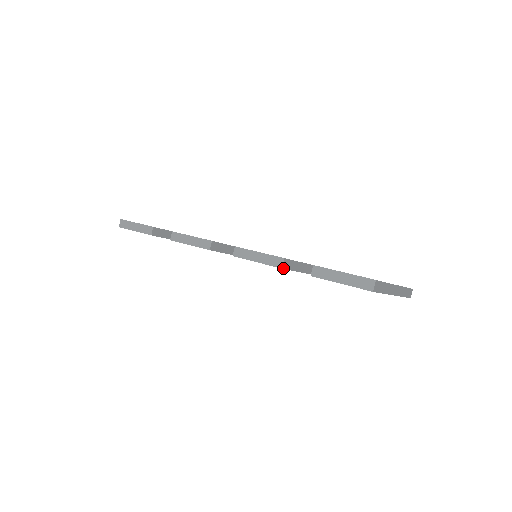
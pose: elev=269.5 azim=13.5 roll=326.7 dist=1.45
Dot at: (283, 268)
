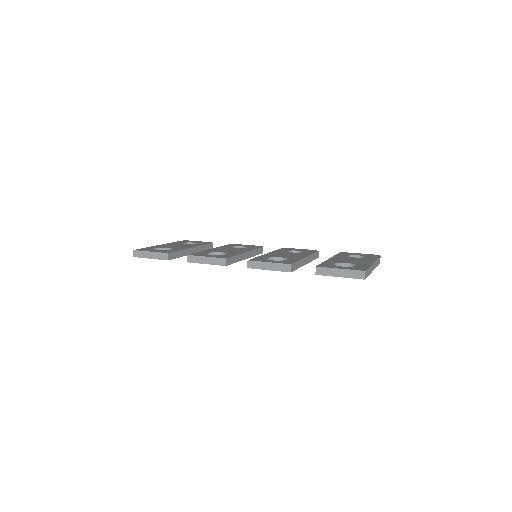
Dot at: (291, 271)
